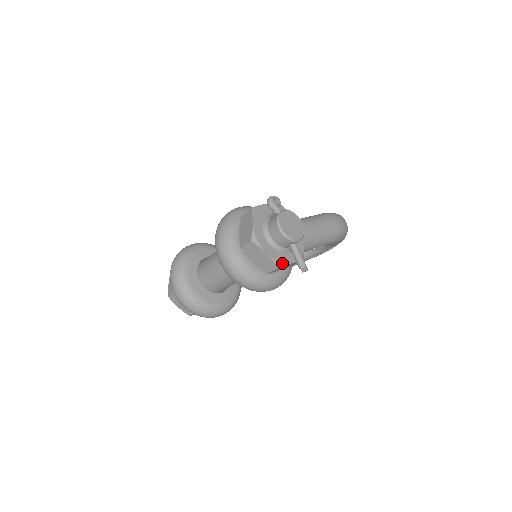
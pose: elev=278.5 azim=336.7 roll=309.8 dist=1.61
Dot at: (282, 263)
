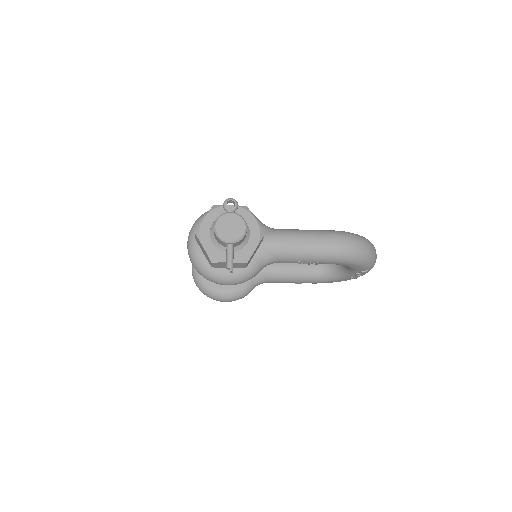
Dot at: (216, 259)
